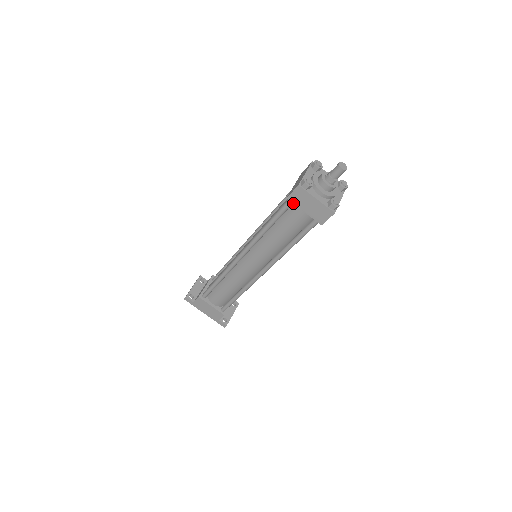
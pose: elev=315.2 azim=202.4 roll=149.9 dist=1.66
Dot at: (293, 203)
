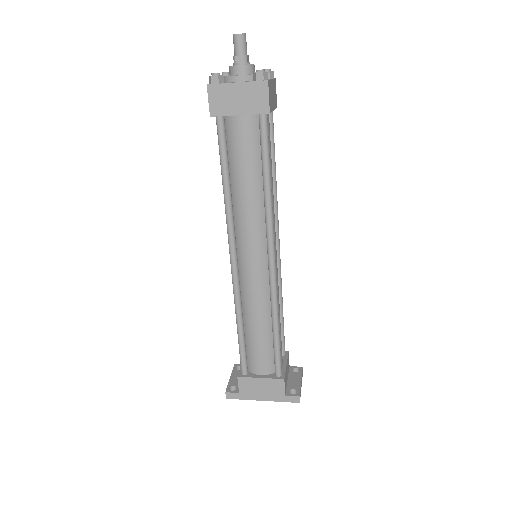
Dot at: (220, 115)
